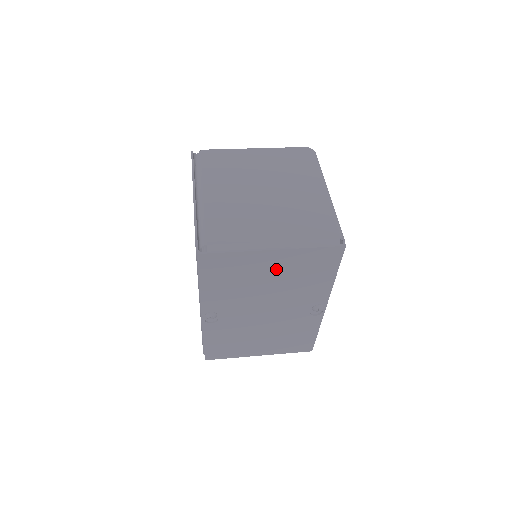
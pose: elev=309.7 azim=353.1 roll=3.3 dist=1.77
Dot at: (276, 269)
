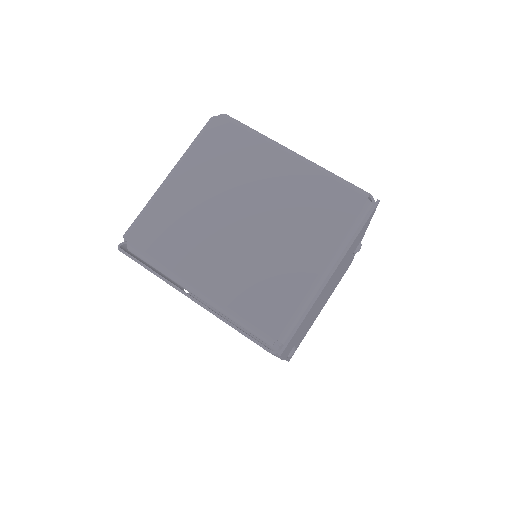
Dot at: (332, 278)
